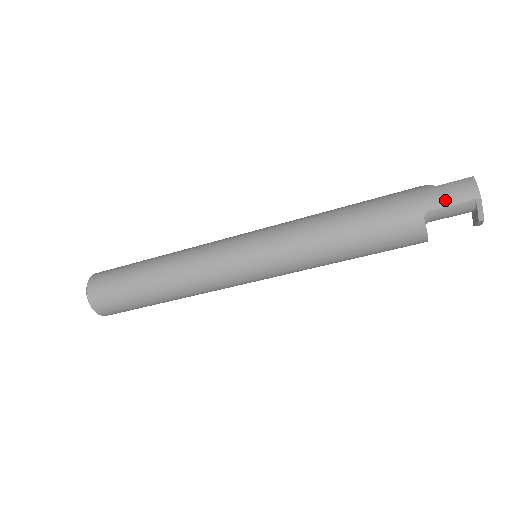
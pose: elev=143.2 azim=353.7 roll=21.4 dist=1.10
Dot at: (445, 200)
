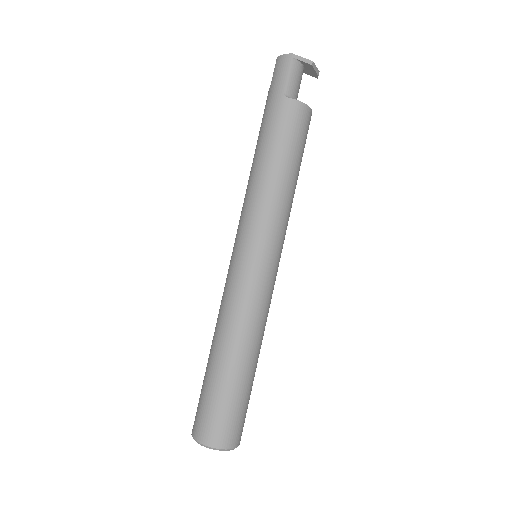
Dot at: (282, 79)
